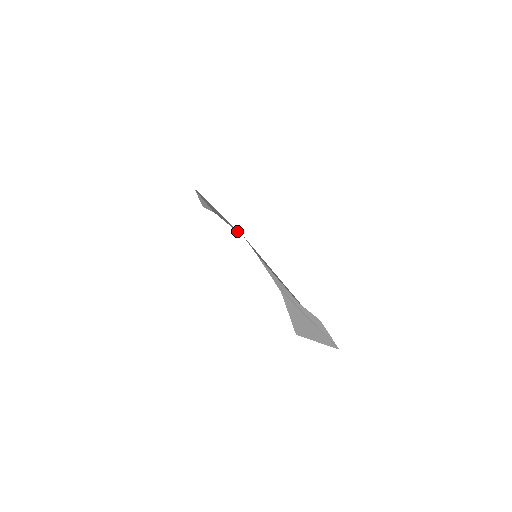
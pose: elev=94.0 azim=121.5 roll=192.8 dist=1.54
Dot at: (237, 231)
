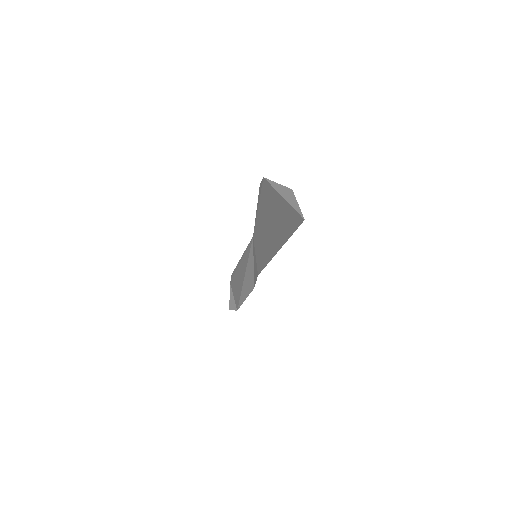
Dot at: (249, 249)
